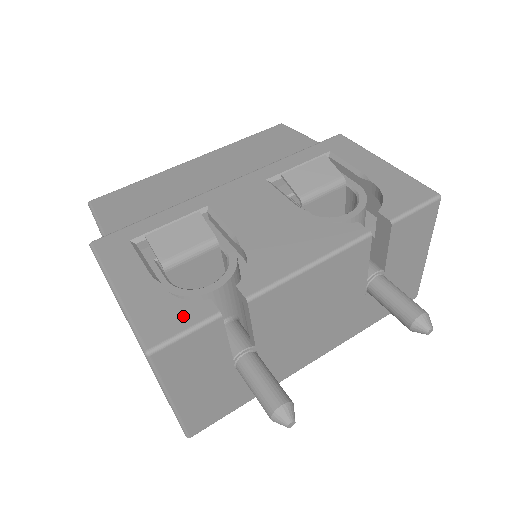
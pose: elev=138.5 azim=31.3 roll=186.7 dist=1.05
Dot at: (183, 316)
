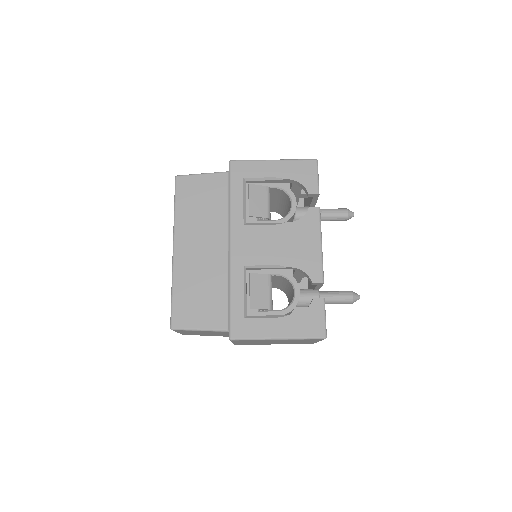
Dot at: (316, 314)
